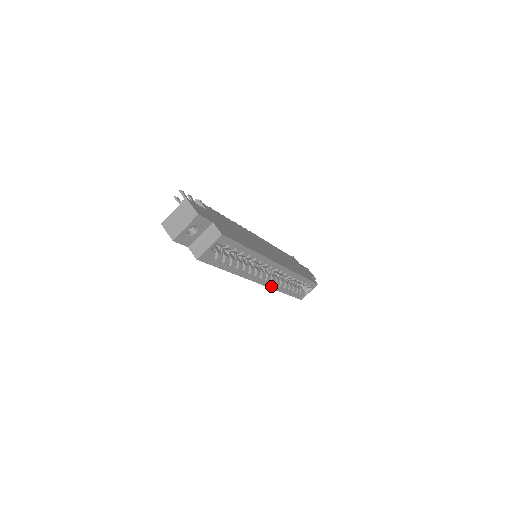
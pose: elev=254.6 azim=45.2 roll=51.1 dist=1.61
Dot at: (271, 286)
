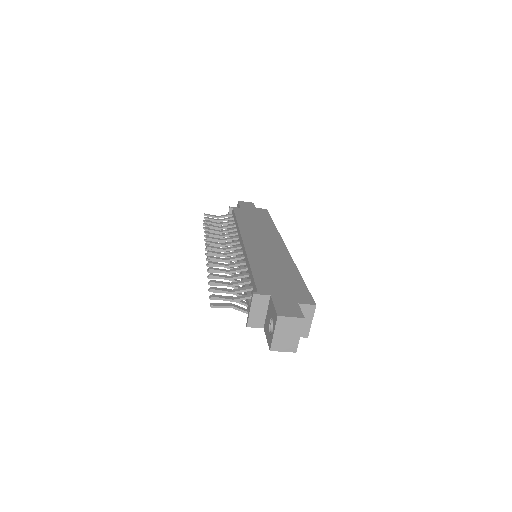
Dot at: occluded
